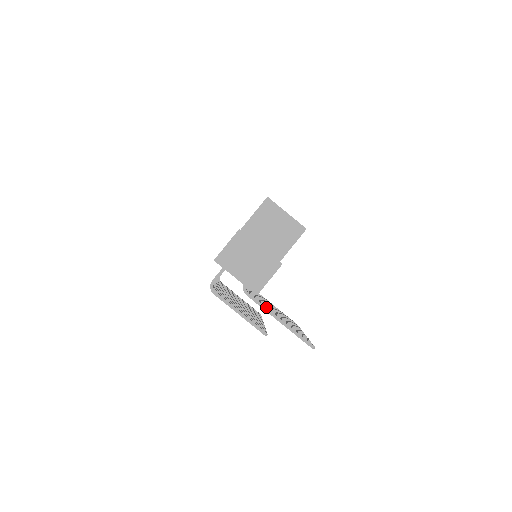
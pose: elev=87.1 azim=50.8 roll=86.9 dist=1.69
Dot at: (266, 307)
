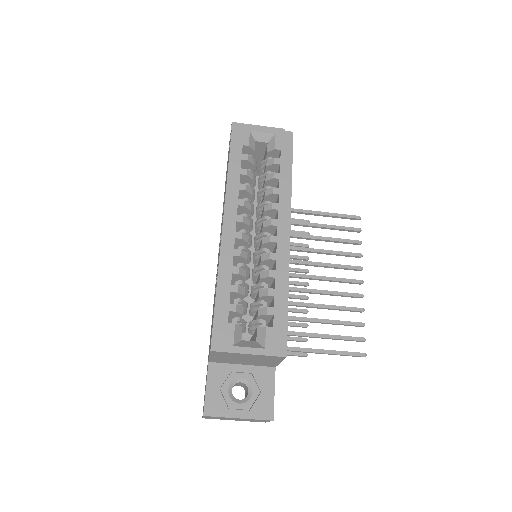
Dot at: (291, 351)
